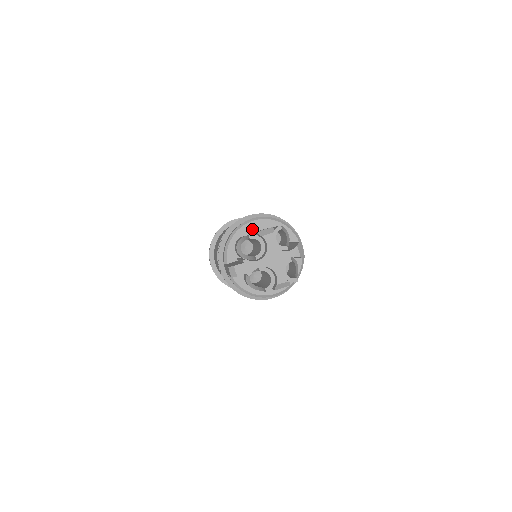
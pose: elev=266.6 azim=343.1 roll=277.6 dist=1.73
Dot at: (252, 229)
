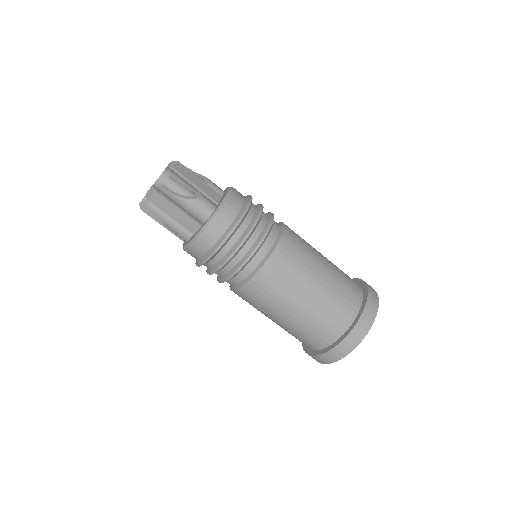
Dot at: occluded
